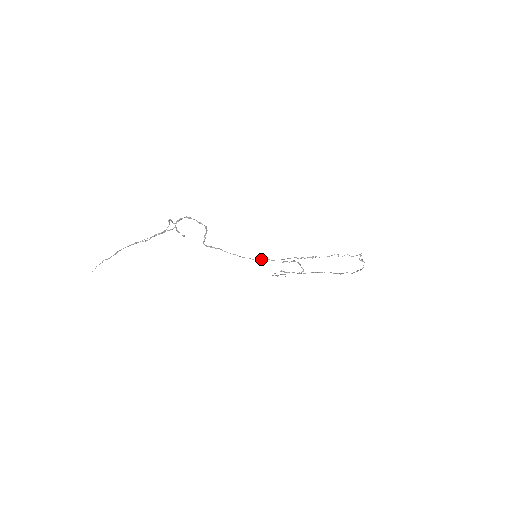
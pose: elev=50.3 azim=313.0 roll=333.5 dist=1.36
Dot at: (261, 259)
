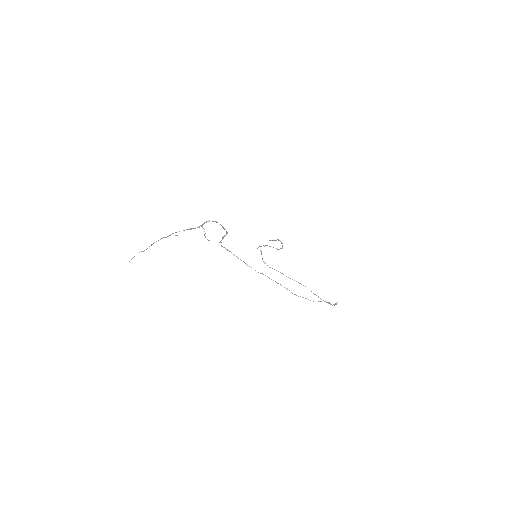
Dot at: (262, 273)
